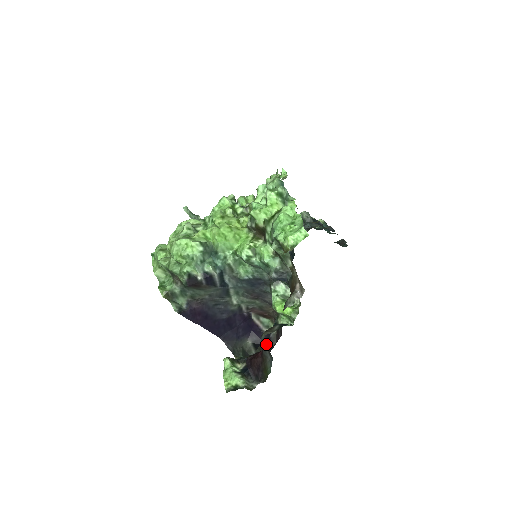
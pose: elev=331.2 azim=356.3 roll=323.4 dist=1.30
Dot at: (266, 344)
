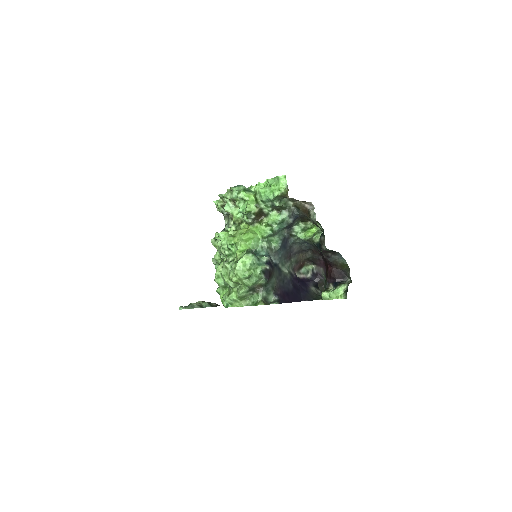
Dot at: (328, 254)
